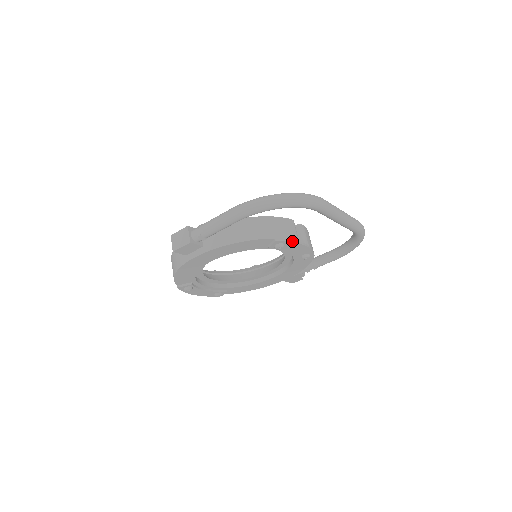
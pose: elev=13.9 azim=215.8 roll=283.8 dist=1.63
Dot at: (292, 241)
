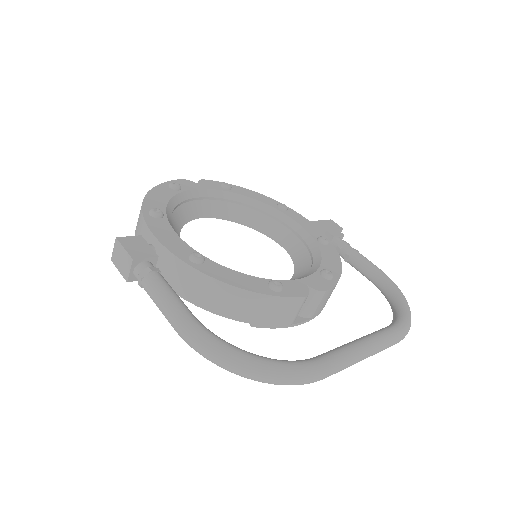
Dot at: (279, 327)
